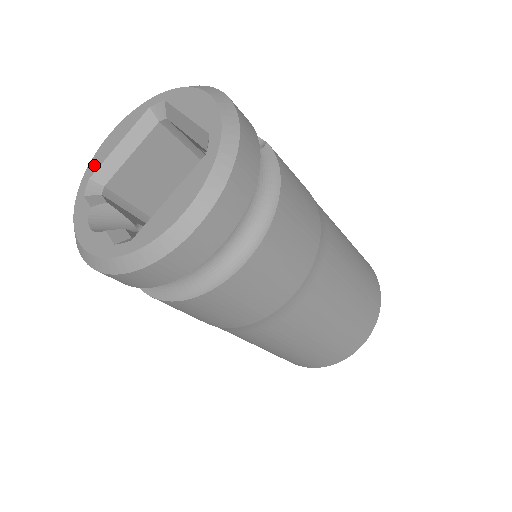
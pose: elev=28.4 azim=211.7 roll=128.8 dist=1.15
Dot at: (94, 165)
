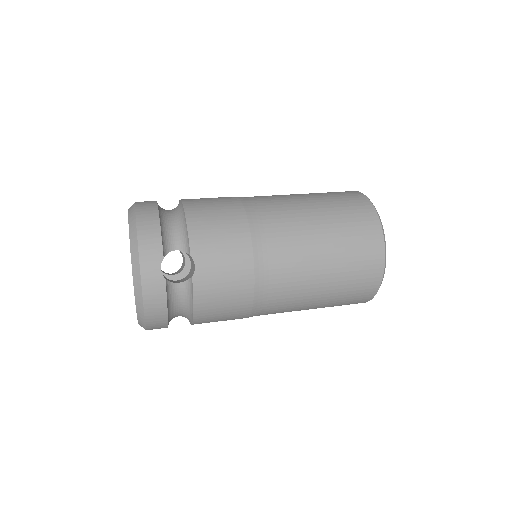
Dot at: occluded
